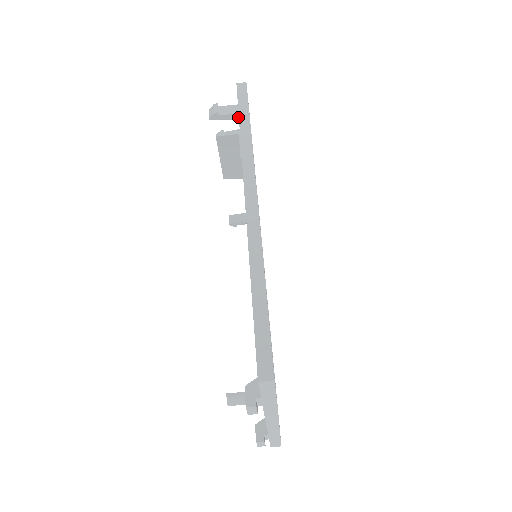
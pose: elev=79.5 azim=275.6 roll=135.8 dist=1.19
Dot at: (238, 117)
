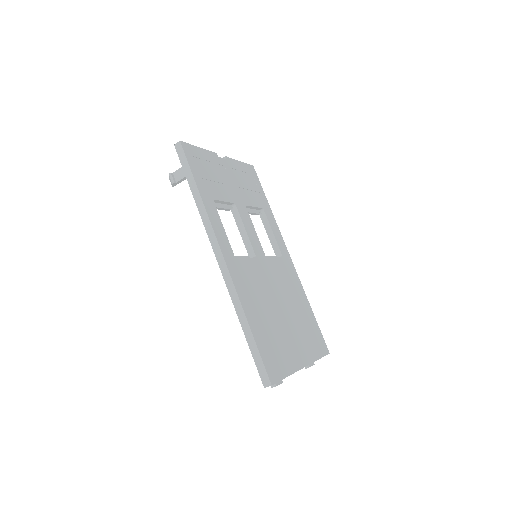
Dot at: occluded
